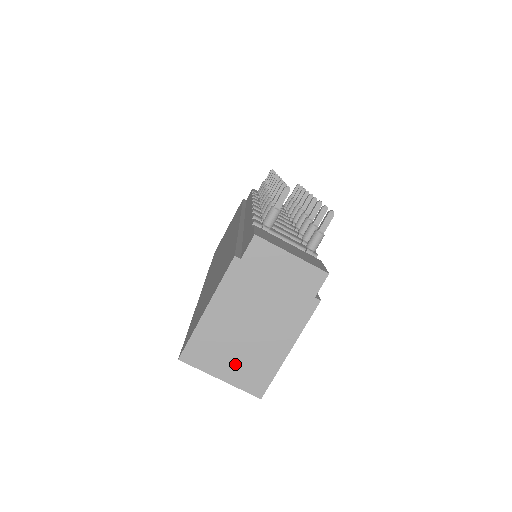
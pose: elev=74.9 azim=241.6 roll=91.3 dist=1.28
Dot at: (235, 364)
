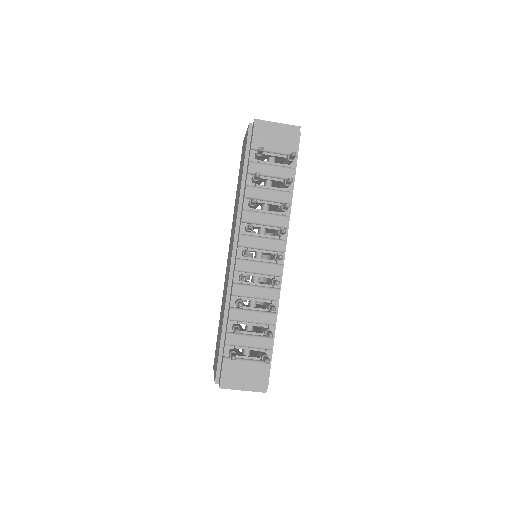
Dot at: occluded
